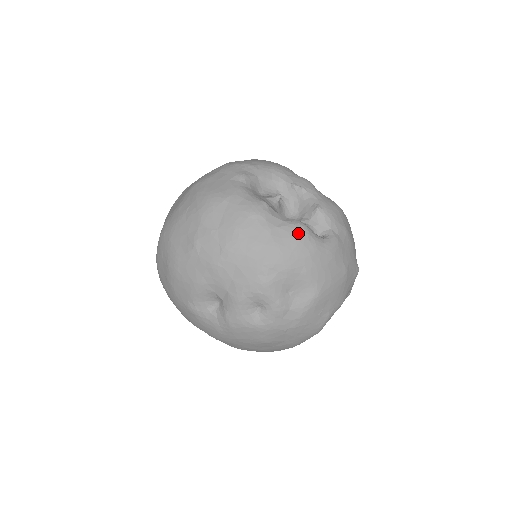
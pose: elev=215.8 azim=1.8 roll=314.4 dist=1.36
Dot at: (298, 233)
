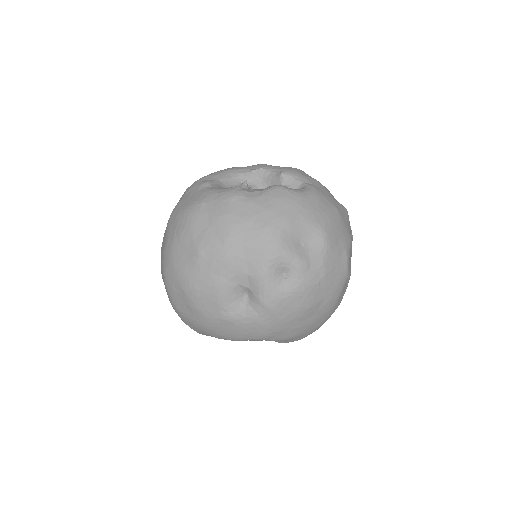
Dot at: (278, 192)
